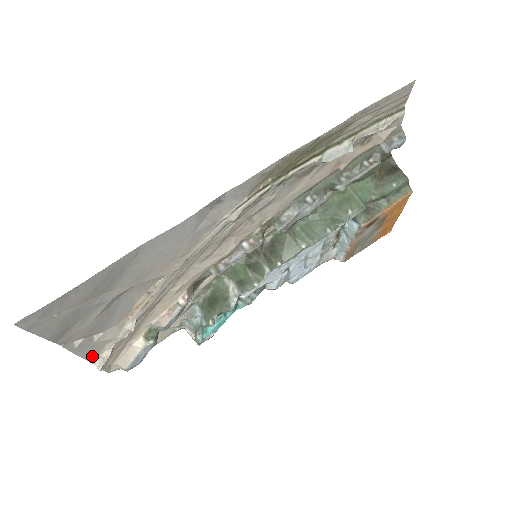
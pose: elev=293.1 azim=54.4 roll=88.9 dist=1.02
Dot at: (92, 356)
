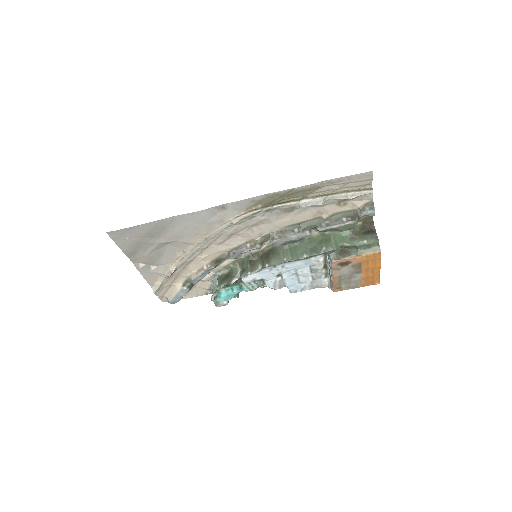
Dot at: (151, 281)
